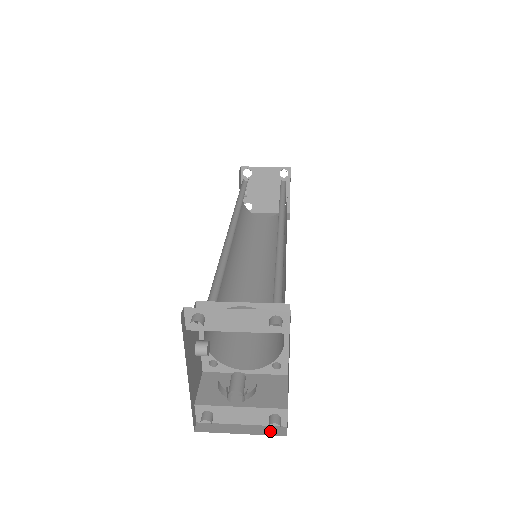
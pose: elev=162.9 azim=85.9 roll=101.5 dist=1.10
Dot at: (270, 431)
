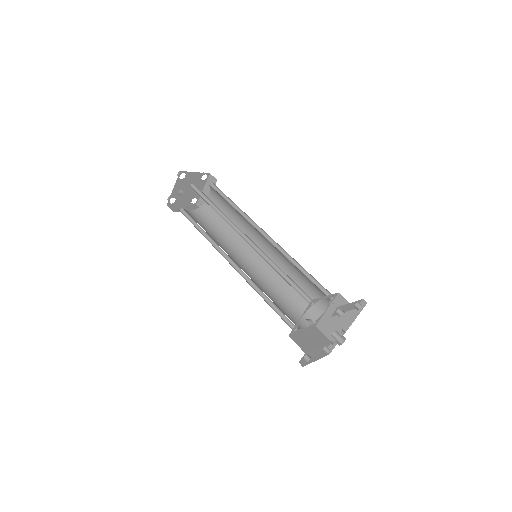
Dot at: (323, 355)
